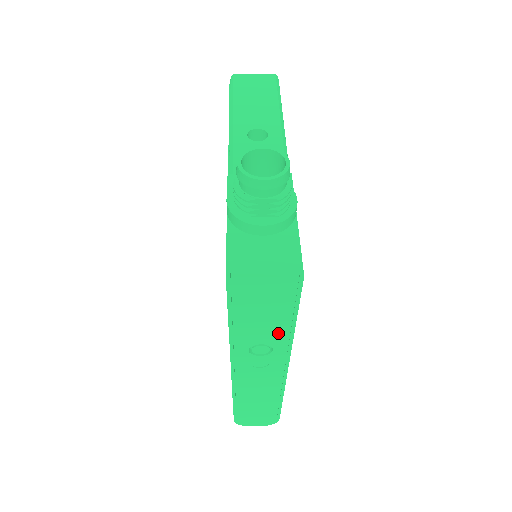
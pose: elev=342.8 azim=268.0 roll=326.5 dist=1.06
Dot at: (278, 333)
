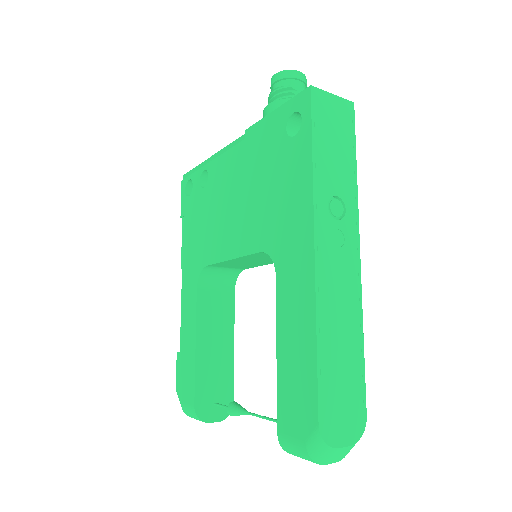
Dot at: (347, 179)
